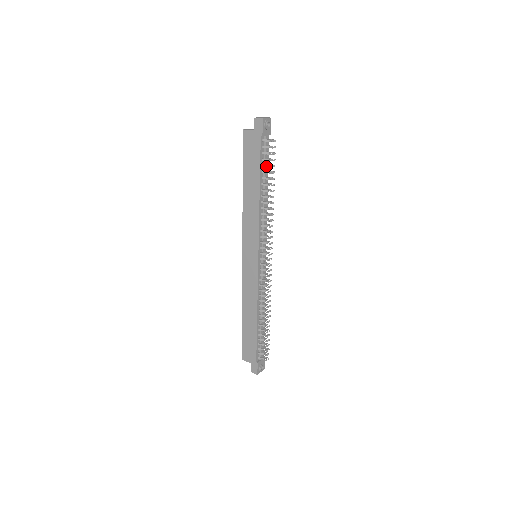
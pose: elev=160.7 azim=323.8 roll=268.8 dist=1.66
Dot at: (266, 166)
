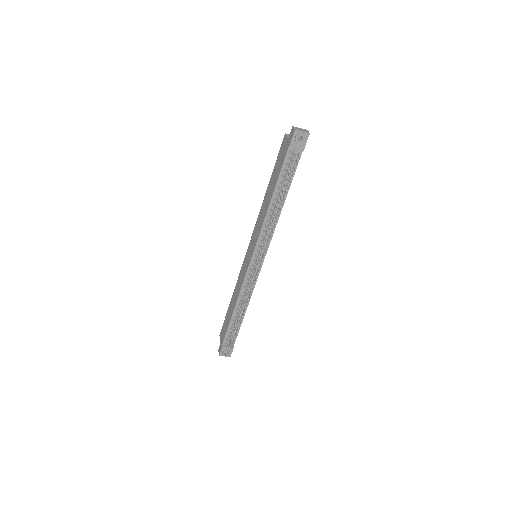
Dot at: (284, 178)
